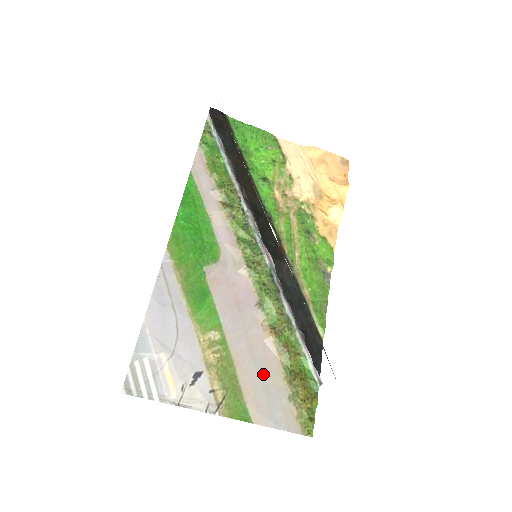
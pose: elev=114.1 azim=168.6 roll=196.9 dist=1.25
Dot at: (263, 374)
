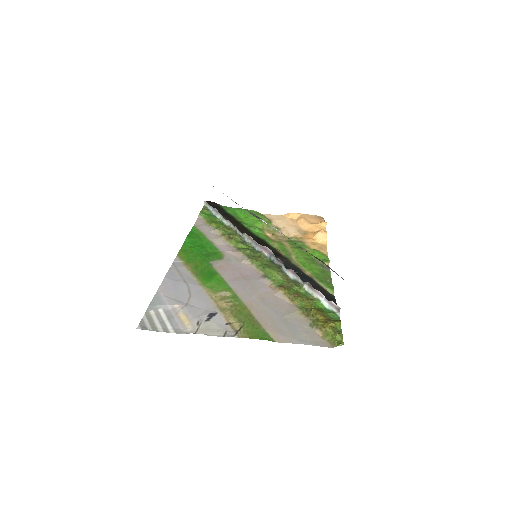
Dot at: (279, 312)
